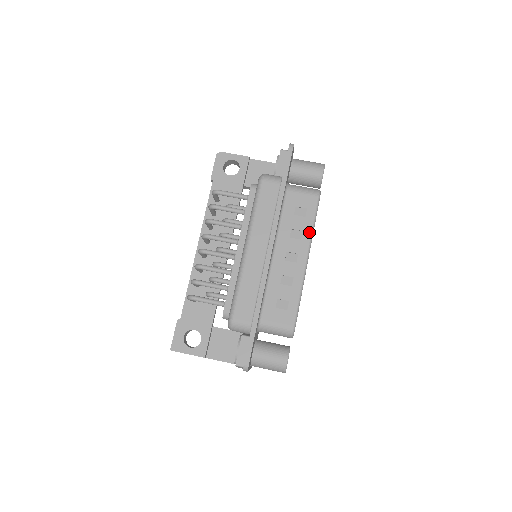
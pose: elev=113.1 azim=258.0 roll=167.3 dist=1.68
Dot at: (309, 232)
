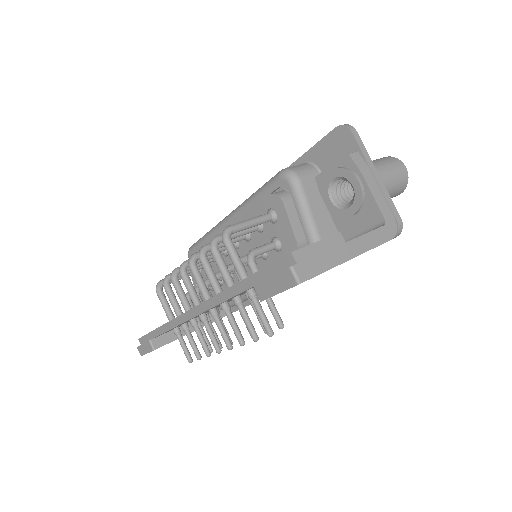
Dot at: occluded
